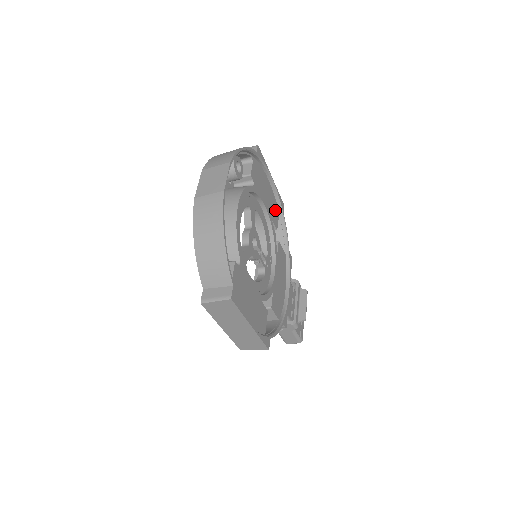
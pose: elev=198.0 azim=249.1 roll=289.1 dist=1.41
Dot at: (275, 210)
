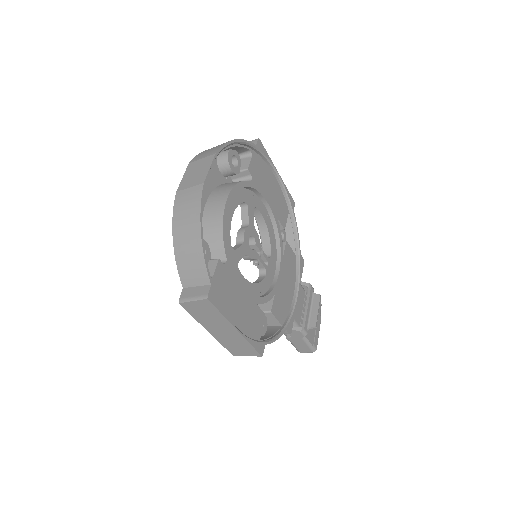
Dot at: (283, 208)
